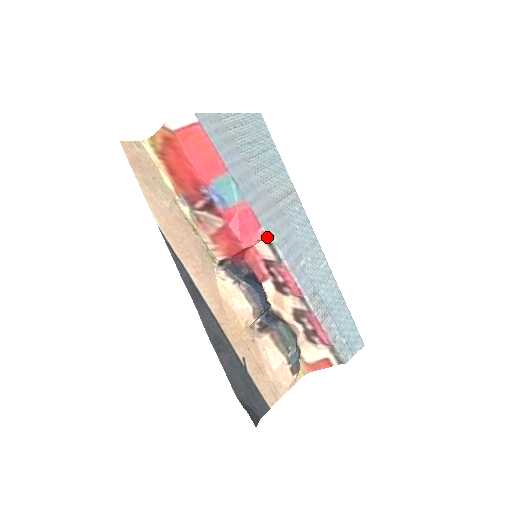
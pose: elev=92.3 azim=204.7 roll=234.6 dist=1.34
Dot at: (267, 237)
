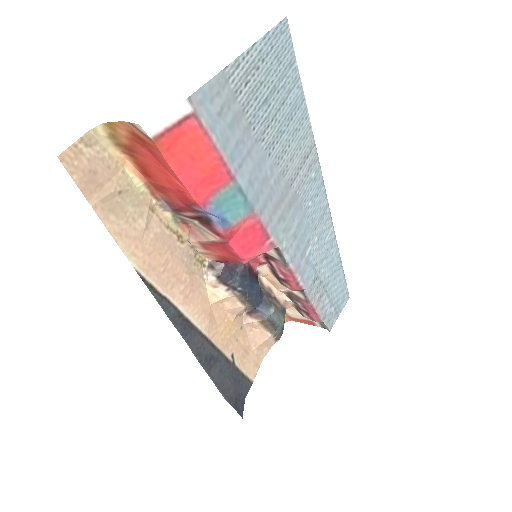
Dot at: (275, 246)
